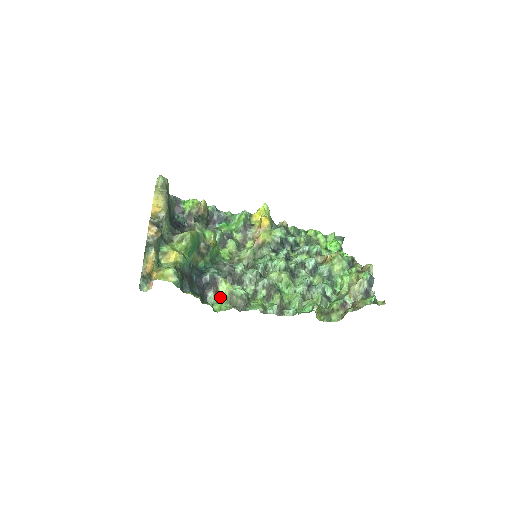
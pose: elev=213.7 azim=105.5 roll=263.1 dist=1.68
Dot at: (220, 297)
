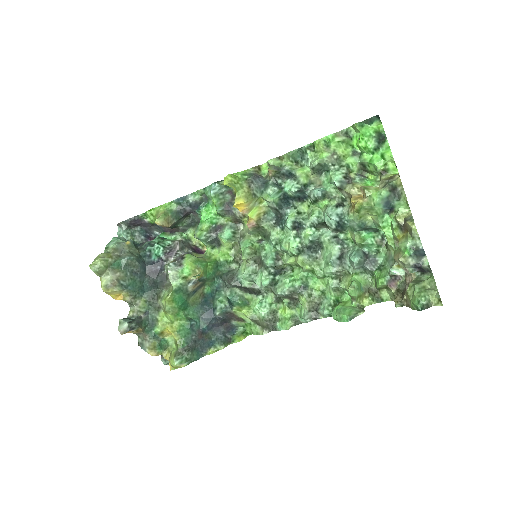
Dot at: (245, 320)
